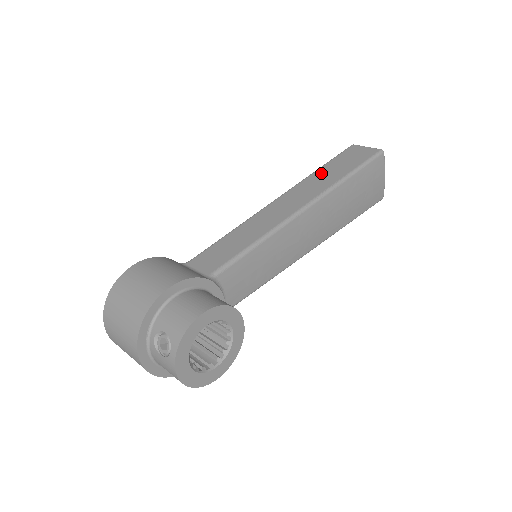
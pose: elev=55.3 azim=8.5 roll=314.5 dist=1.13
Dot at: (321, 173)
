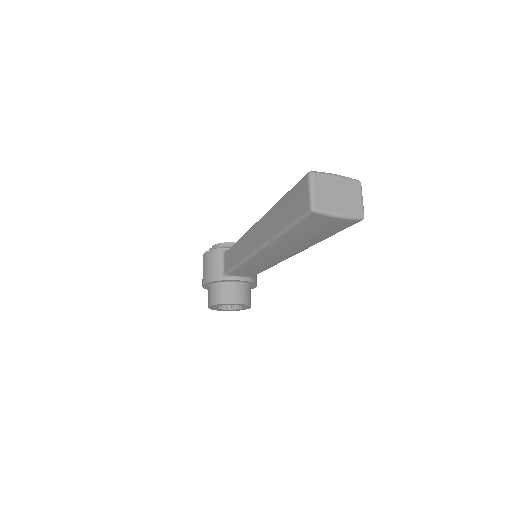
Dot at: (276, 211)
